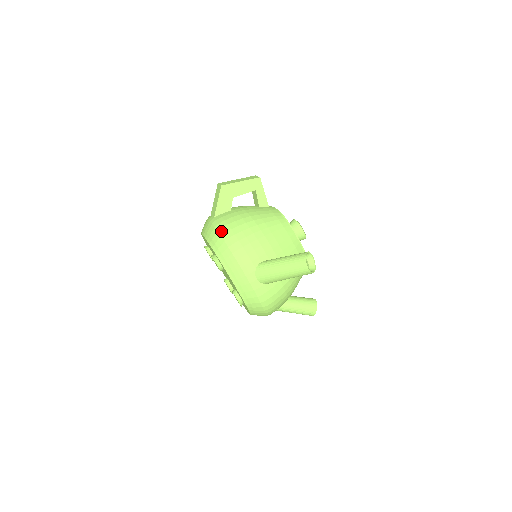
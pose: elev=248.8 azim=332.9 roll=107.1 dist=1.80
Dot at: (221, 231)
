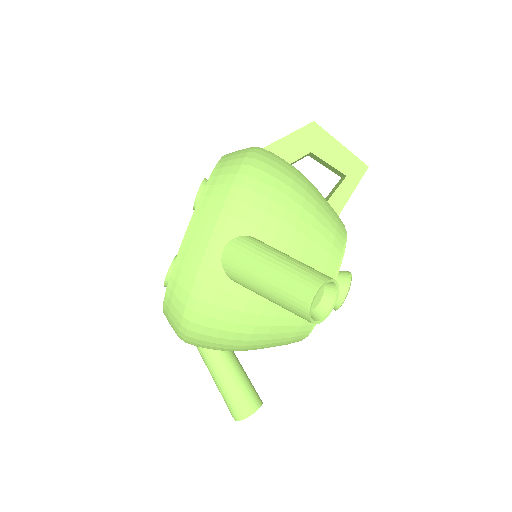
Dot at: (252, 154)
